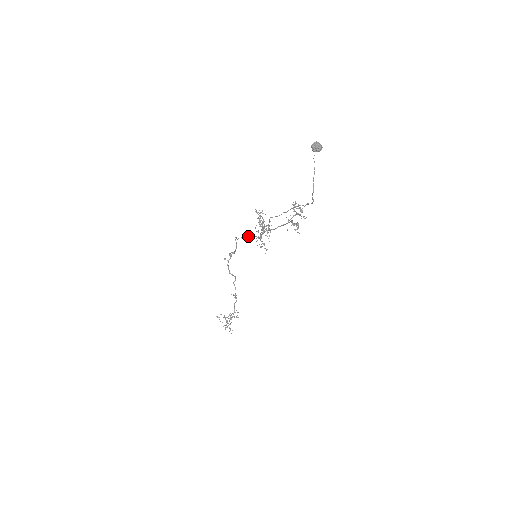
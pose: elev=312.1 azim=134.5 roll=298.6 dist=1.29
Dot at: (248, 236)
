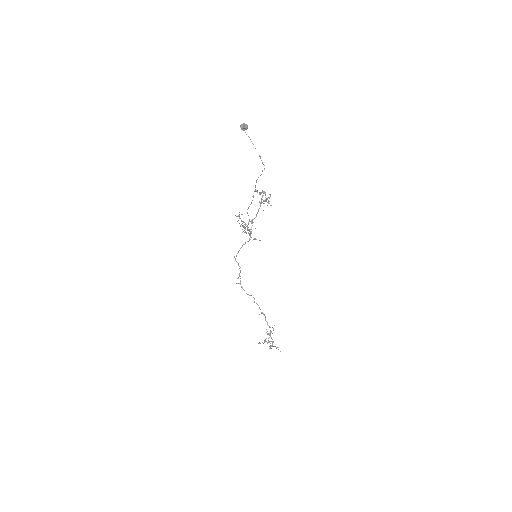
Dot at: (242, 246)
